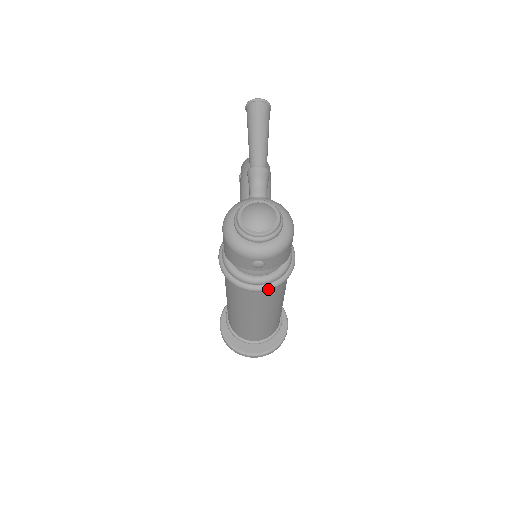
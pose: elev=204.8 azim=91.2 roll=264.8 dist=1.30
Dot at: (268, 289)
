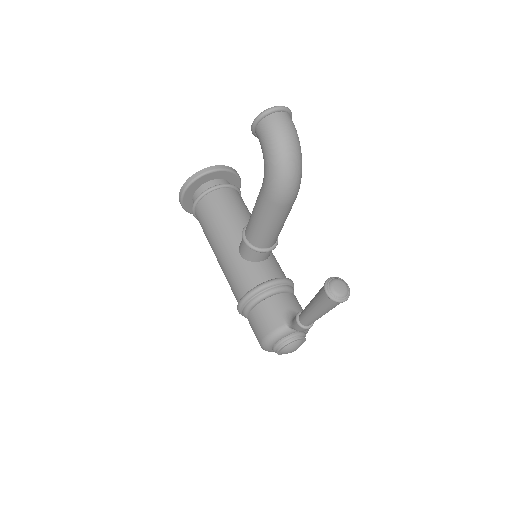
Dot at: occluded
